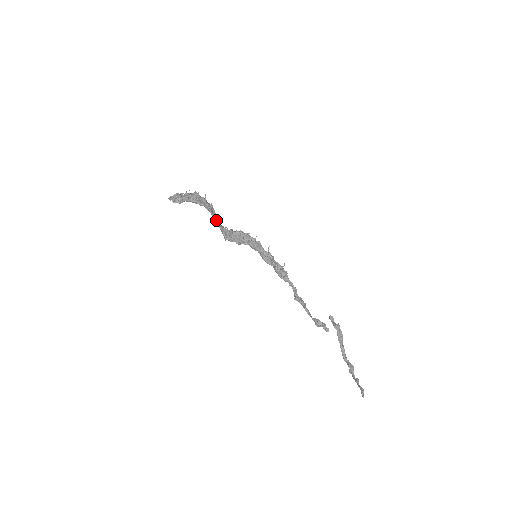
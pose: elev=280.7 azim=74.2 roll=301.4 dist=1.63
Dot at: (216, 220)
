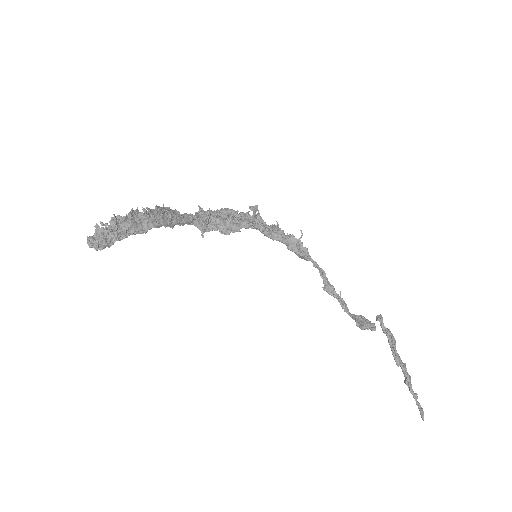
Dot at: occluded
